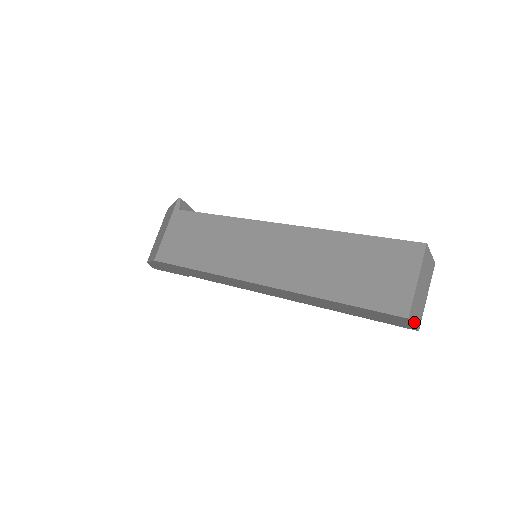
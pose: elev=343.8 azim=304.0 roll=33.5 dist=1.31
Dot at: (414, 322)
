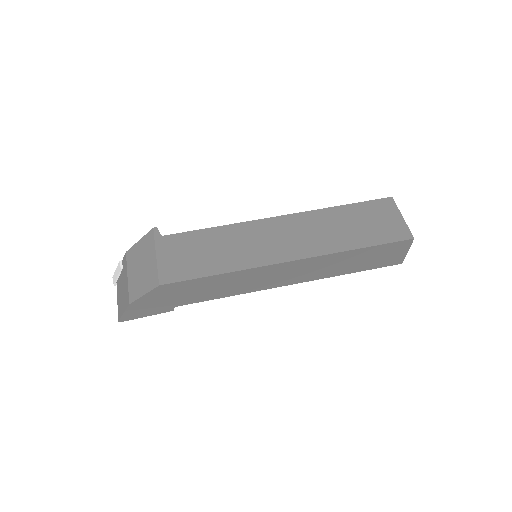
Dot at: (407, 249)
